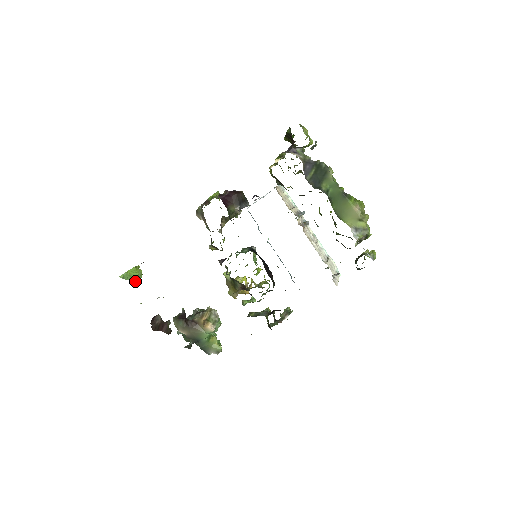
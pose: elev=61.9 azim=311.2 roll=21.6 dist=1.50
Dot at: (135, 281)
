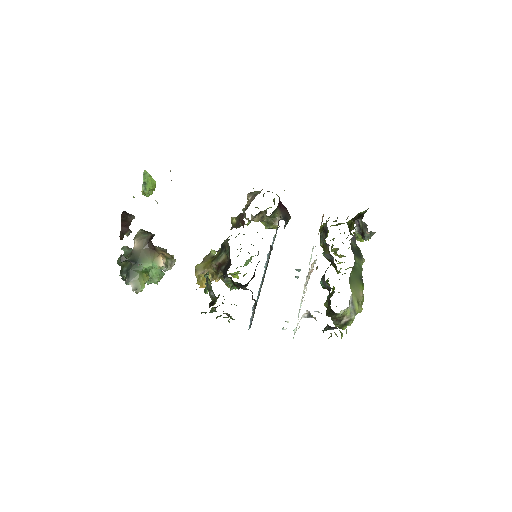
Dot at: (144, 188)
